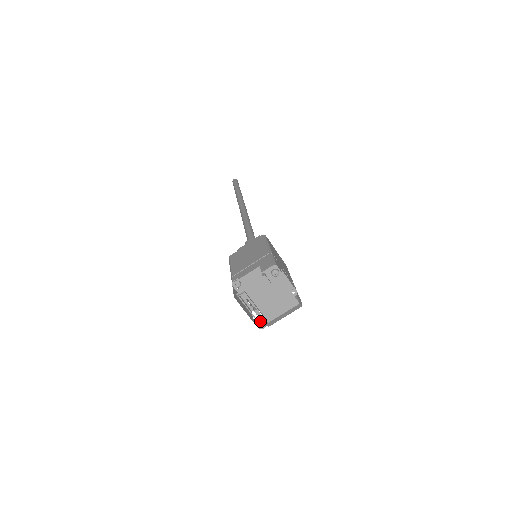
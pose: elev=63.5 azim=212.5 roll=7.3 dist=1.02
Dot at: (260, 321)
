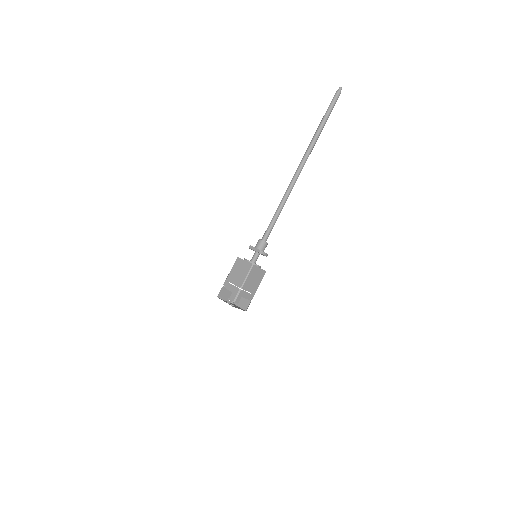
Dot at: occluded
